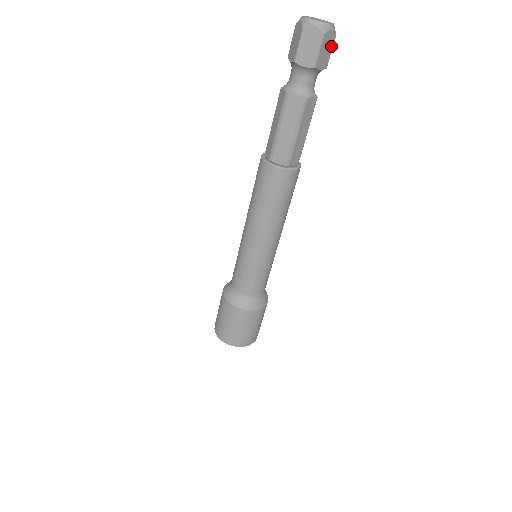
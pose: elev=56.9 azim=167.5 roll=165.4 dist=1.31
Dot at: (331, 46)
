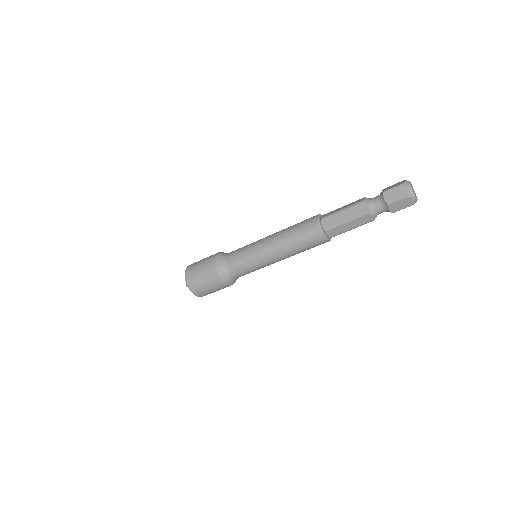
Dot at: occluded
